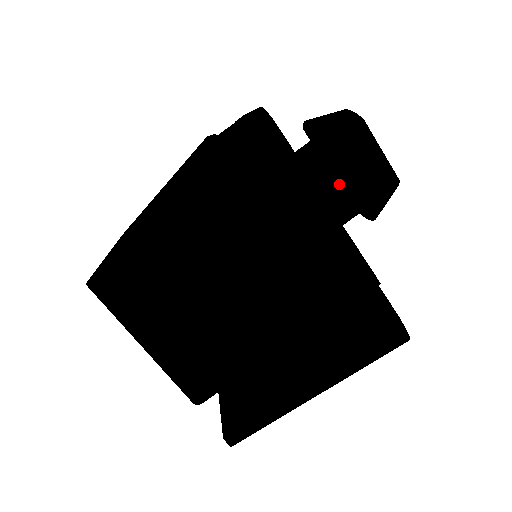
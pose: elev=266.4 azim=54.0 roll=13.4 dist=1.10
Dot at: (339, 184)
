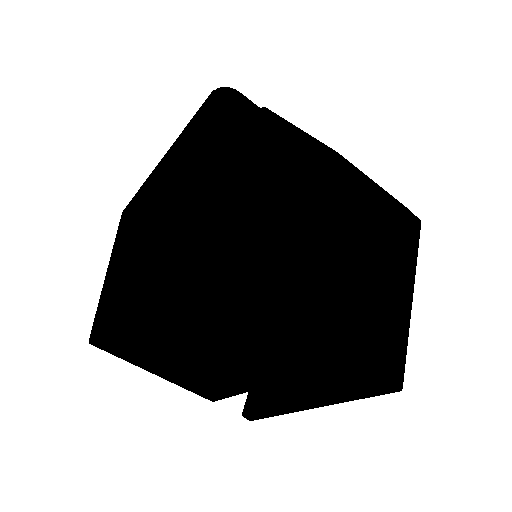
Dot at: occluded
